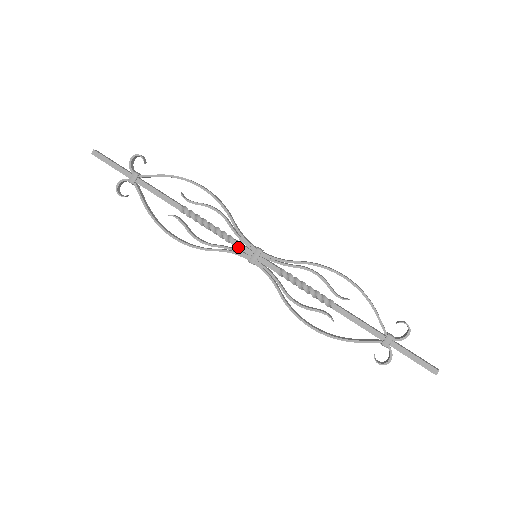
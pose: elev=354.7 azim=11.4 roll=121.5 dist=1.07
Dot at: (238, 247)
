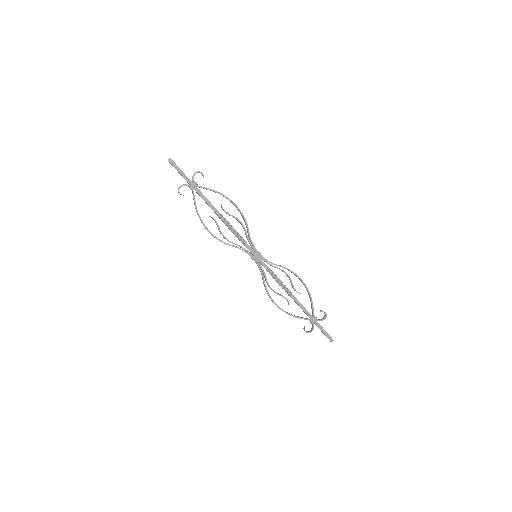
Dot at: (248, 248)
